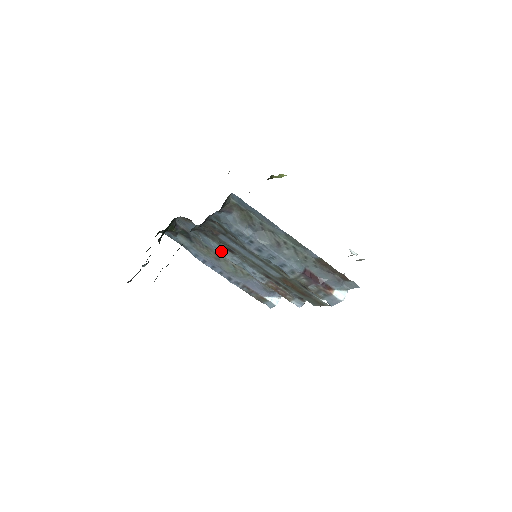
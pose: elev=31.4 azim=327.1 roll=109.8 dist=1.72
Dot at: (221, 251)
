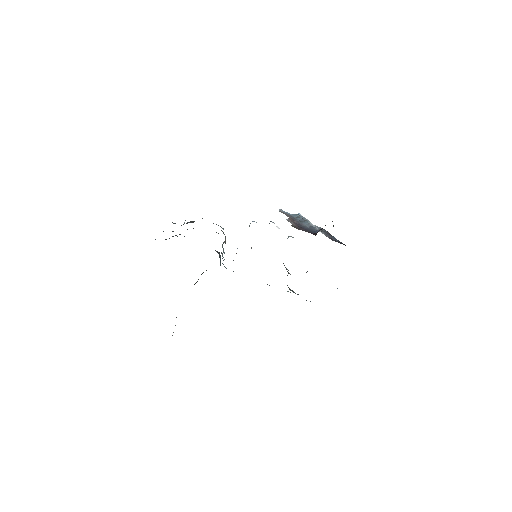
Dot at: occluded
